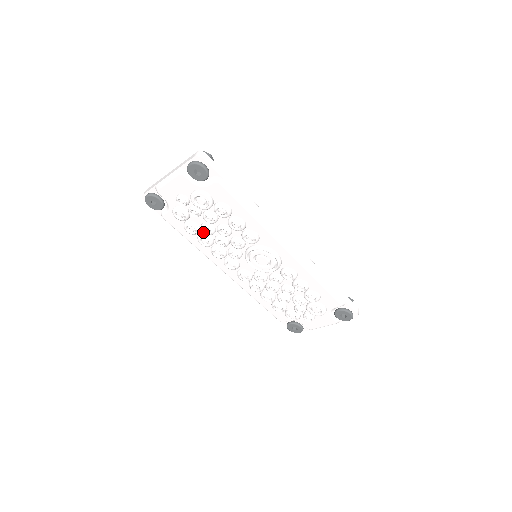
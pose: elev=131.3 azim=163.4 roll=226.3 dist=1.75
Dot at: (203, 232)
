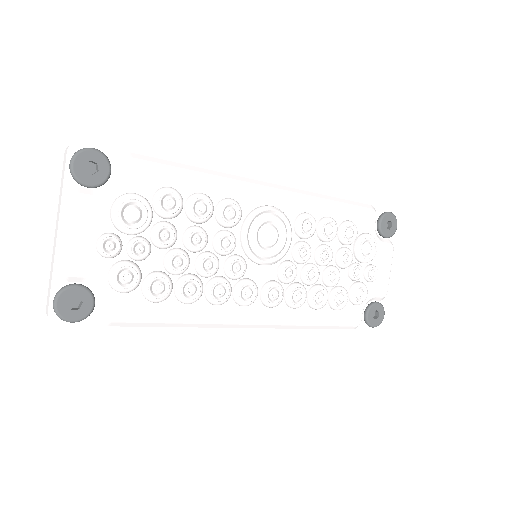
Dot at: (176, 279)
